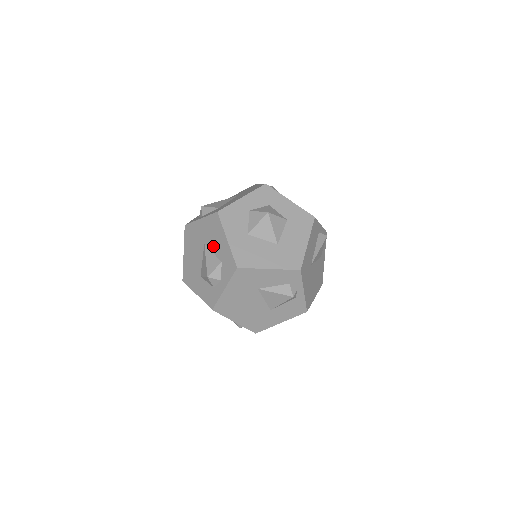
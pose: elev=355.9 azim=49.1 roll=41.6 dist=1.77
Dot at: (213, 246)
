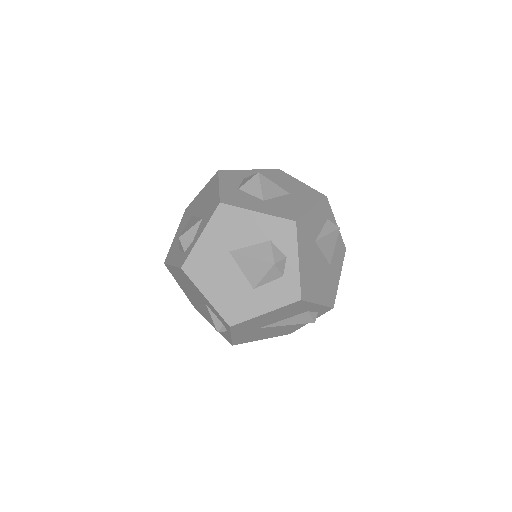
Dot at: (244, 239)
